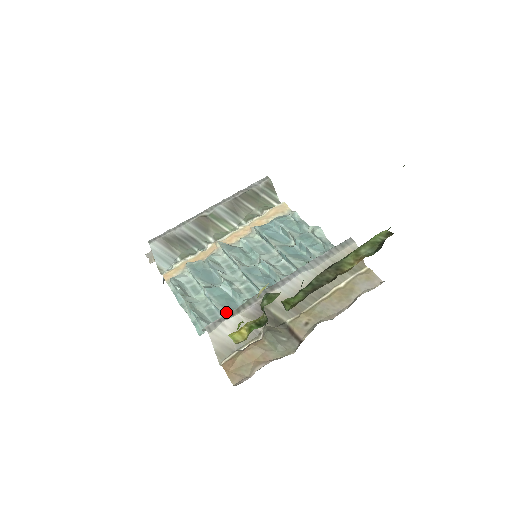
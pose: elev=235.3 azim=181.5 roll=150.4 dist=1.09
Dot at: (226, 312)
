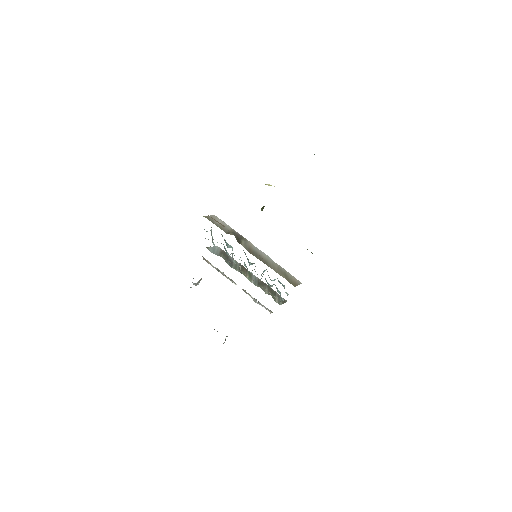
Dot at: occluded
